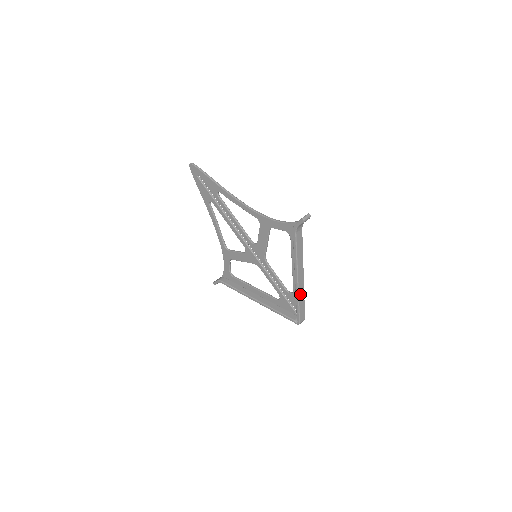
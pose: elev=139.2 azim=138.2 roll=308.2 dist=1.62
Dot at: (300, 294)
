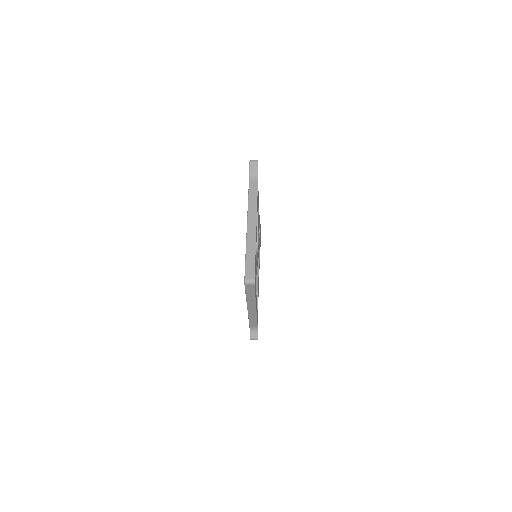
Dot at: (249, 243)
